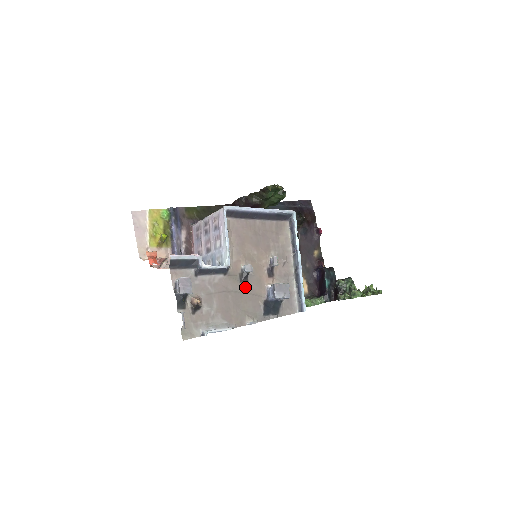
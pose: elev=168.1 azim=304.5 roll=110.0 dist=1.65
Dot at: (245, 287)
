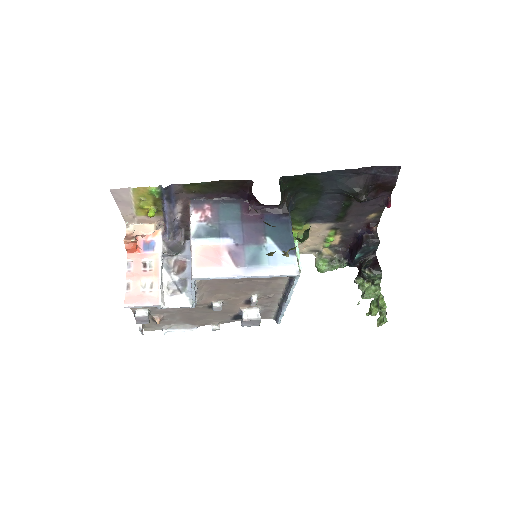
Dot at: occluded
